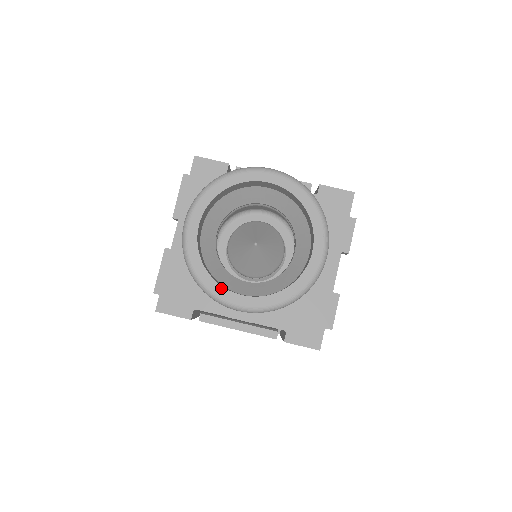
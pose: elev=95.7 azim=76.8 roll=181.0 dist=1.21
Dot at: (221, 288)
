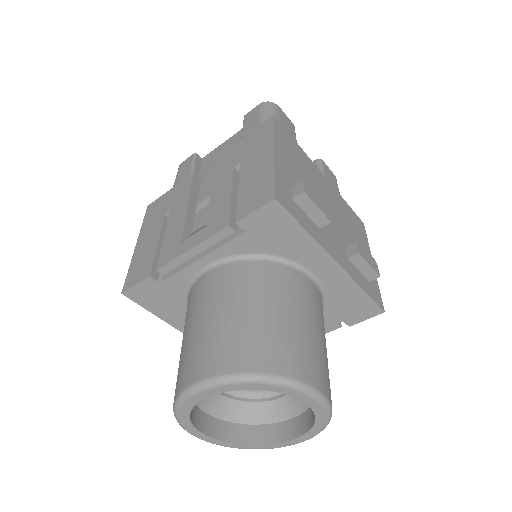
Dot at: (271, 445)
